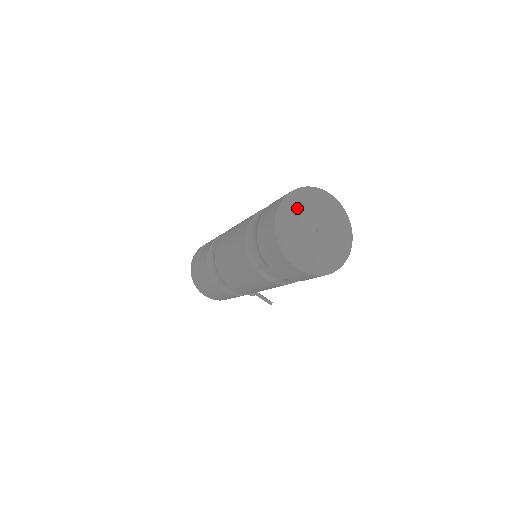
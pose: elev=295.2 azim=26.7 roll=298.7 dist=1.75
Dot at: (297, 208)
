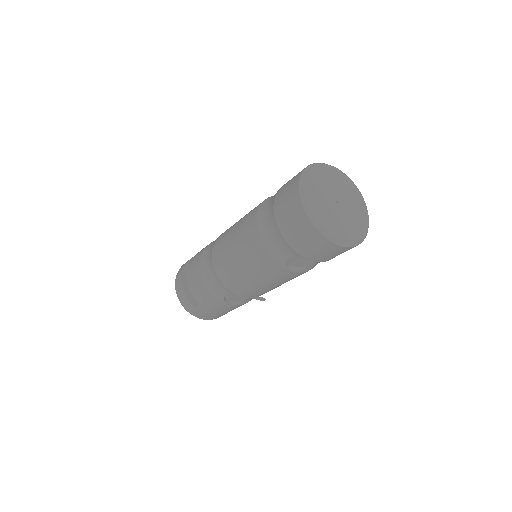
Dot at: (314, 188)
